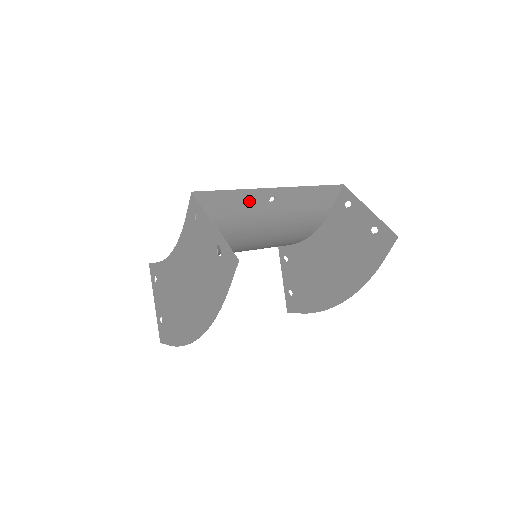
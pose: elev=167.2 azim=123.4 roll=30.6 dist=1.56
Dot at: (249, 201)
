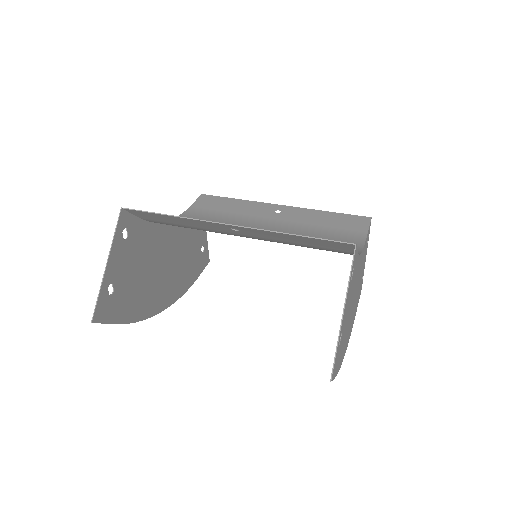
Dot at: (202, 224)
